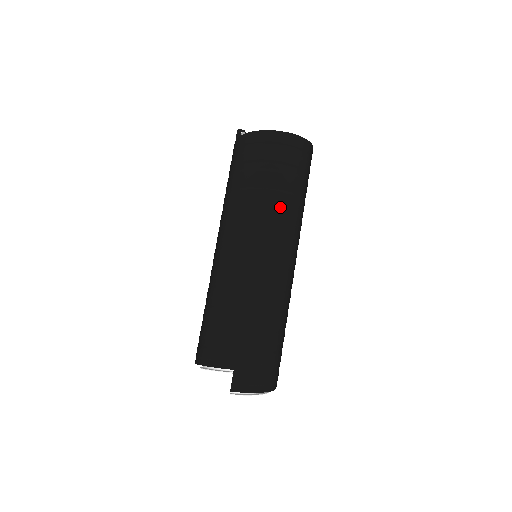
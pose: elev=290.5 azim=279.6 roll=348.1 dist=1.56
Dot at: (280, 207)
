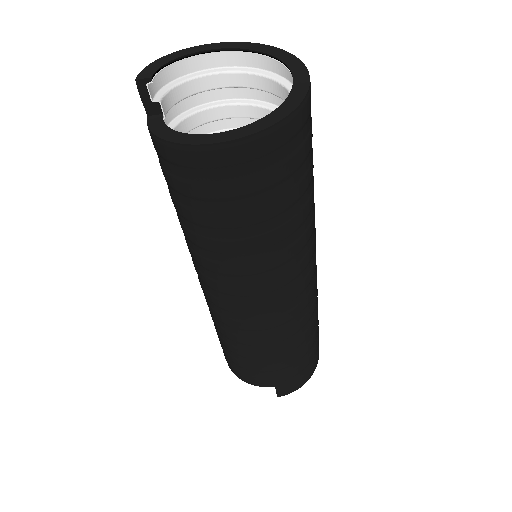
Dot at: (281, 247)
